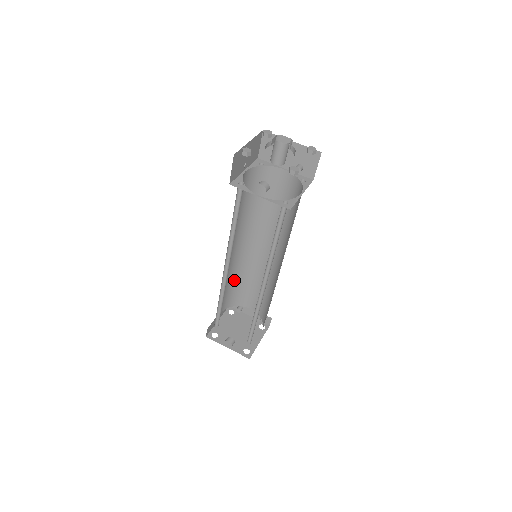
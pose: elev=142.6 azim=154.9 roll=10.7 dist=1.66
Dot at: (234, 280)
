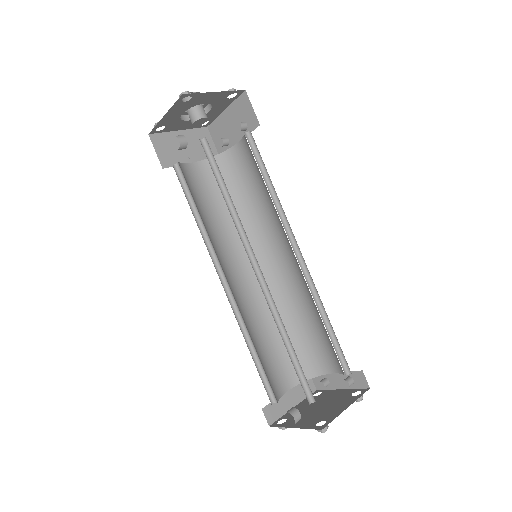
Dot at: occluded
